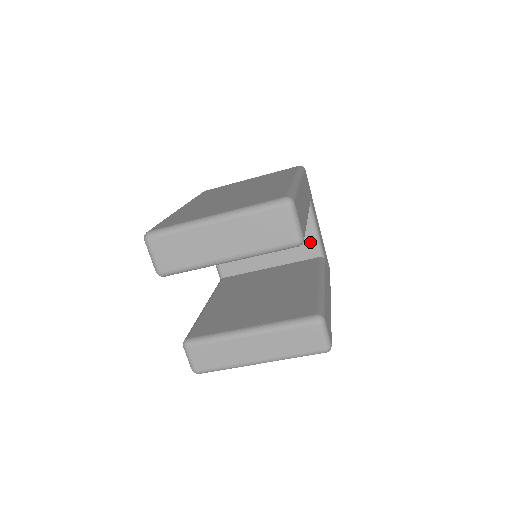
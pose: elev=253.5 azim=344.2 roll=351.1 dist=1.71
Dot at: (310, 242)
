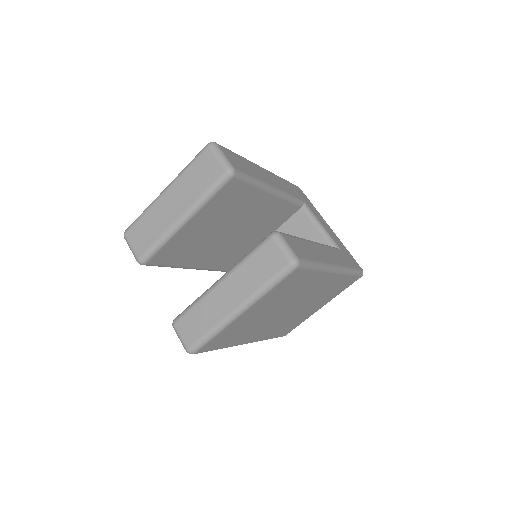
Dot at: (318, 238)
